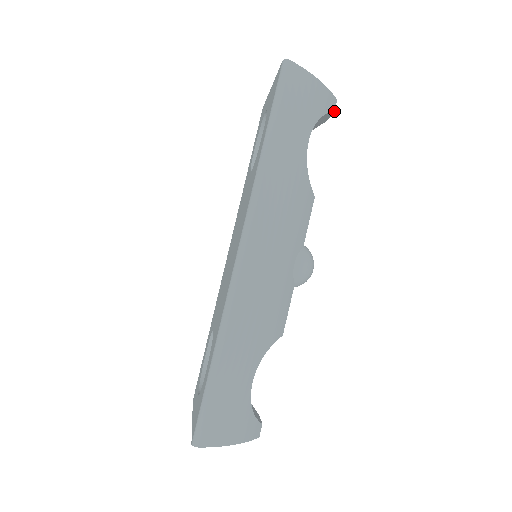
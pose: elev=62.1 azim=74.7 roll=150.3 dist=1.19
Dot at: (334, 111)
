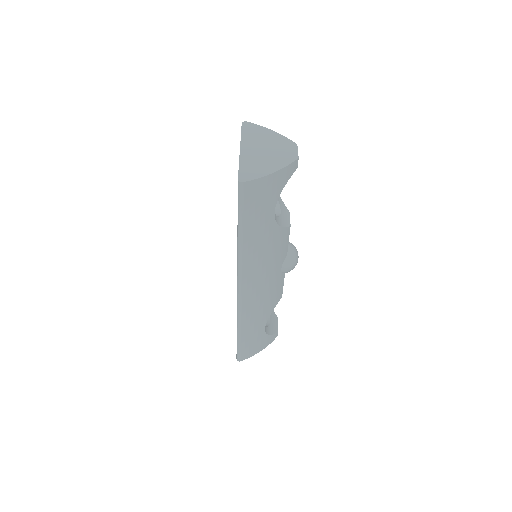
Dot at: (297, 167)
